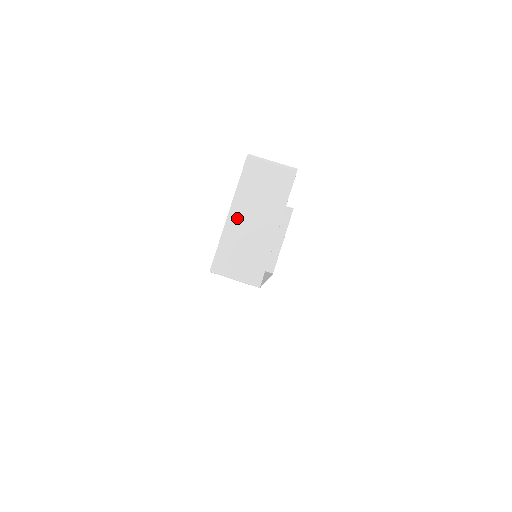
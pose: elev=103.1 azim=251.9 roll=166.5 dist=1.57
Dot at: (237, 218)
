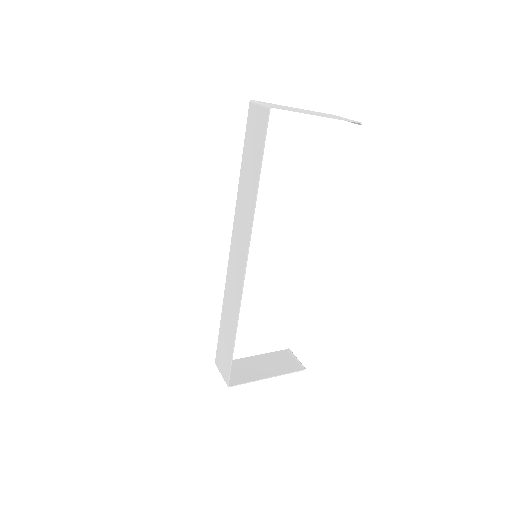
Dot at: occluded
